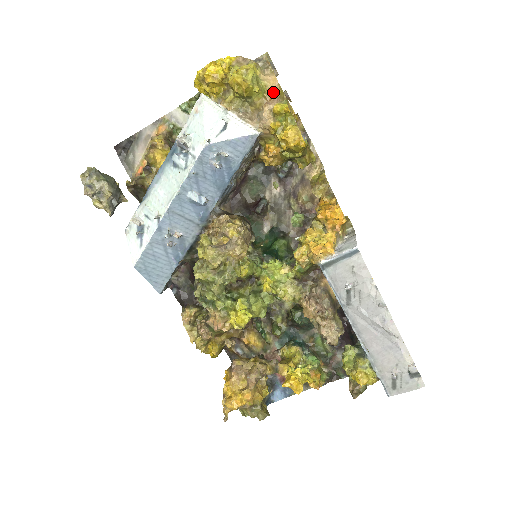
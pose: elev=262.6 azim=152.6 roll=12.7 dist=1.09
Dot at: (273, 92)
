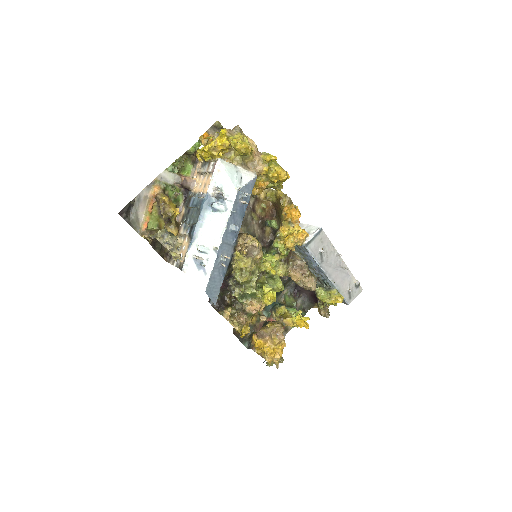
Dot at: (255, 148)
